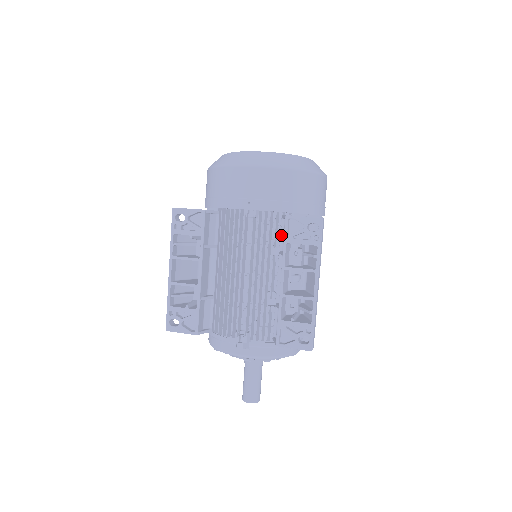
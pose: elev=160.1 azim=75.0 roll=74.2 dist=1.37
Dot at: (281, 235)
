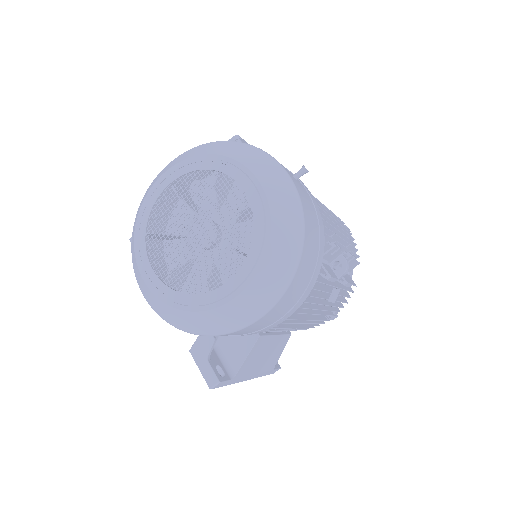
Dot at: occluded
